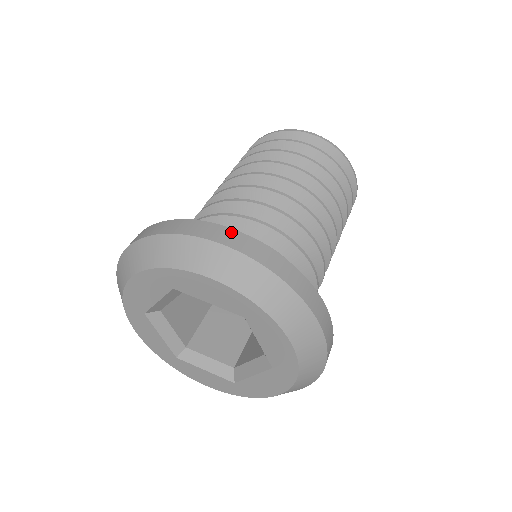
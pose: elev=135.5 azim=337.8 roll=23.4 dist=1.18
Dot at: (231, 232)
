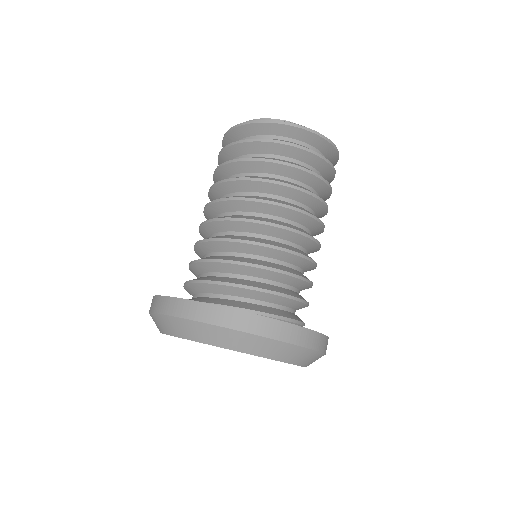
Dot at: (200, 306)
